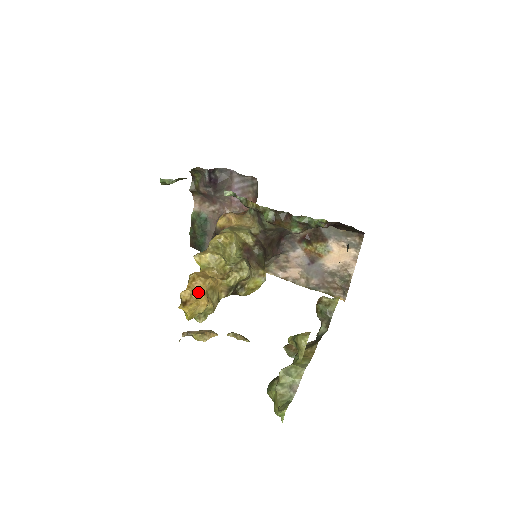
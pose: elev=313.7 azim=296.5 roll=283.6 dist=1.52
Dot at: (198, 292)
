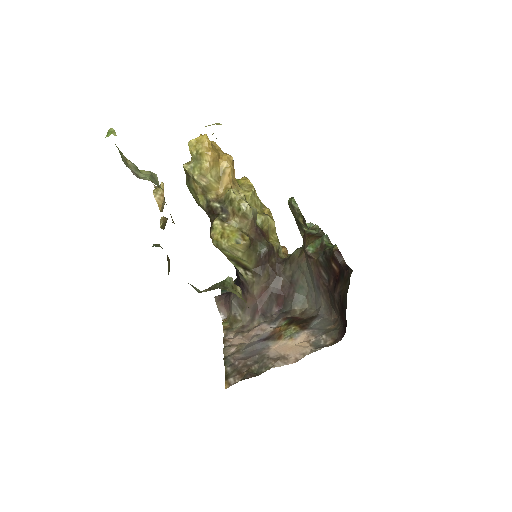
Dot at: (219, 153)
